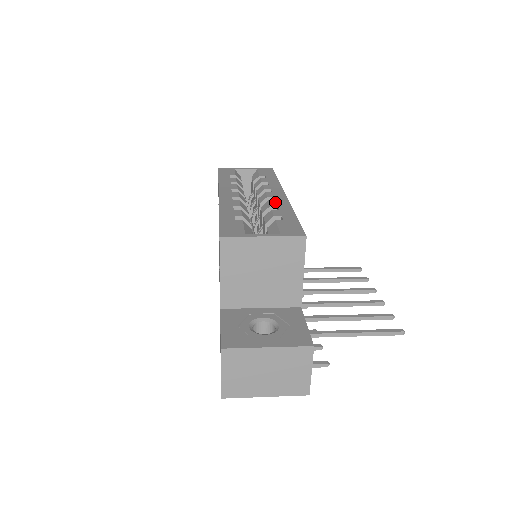
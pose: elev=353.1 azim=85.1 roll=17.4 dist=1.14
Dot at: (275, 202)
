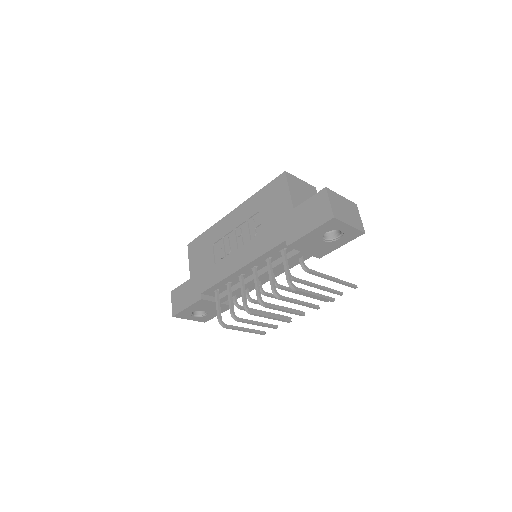
Dot at: occluded
